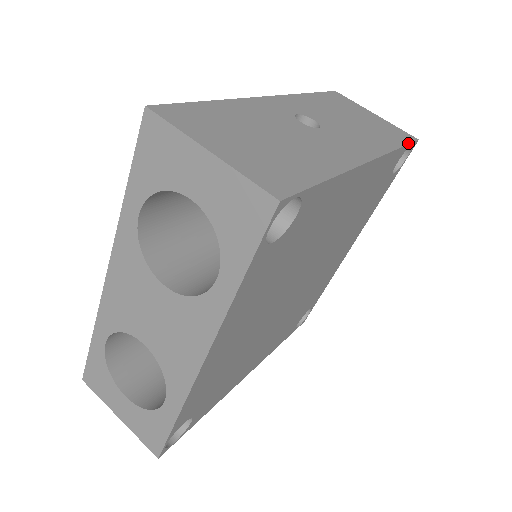
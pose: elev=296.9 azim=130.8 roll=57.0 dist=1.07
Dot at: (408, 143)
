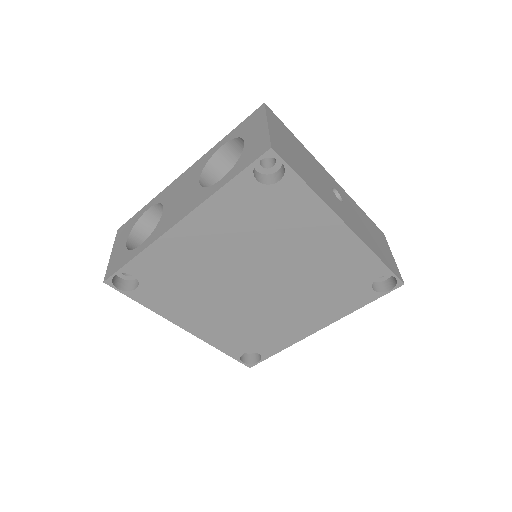
Dot at: (391, 270)
